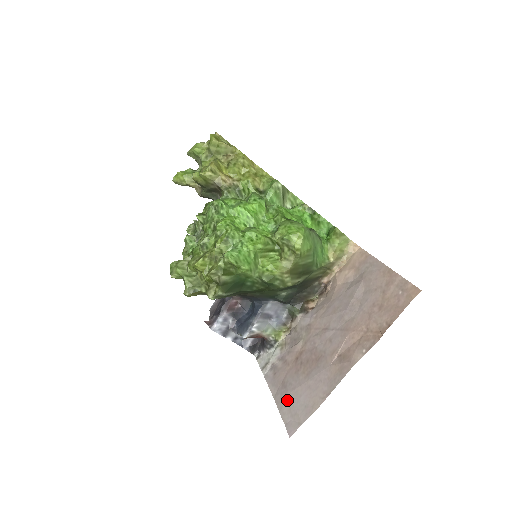
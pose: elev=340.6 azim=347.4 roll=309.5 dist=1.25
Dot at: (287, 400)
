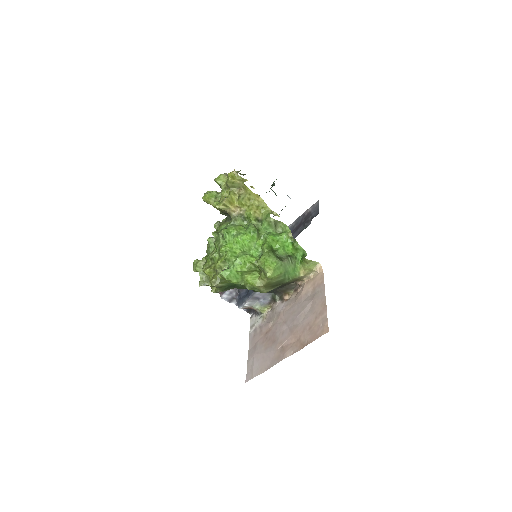
Dot at: (252, 358)
